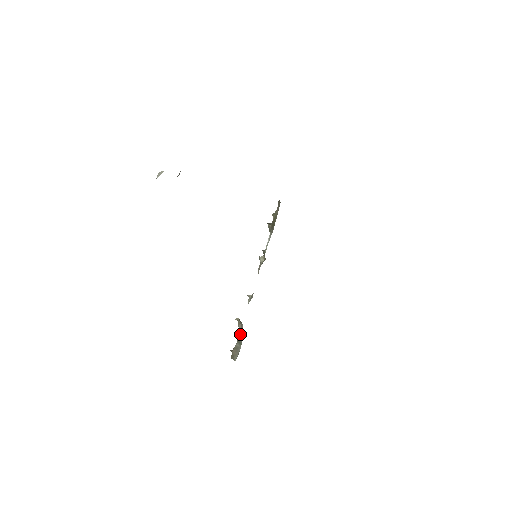
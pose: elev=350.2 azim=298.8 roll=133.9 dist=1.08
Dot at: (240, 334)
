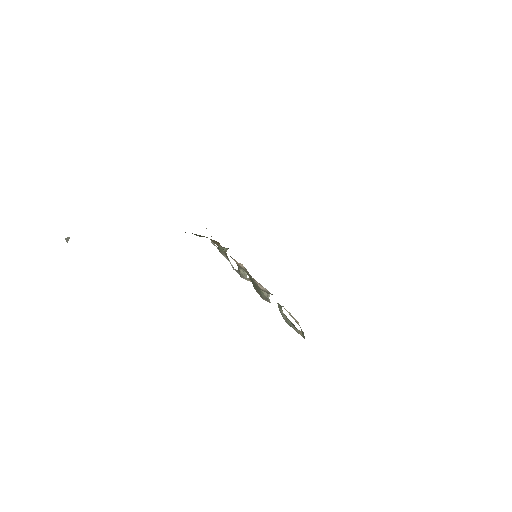
Dot at: (291, 323)
